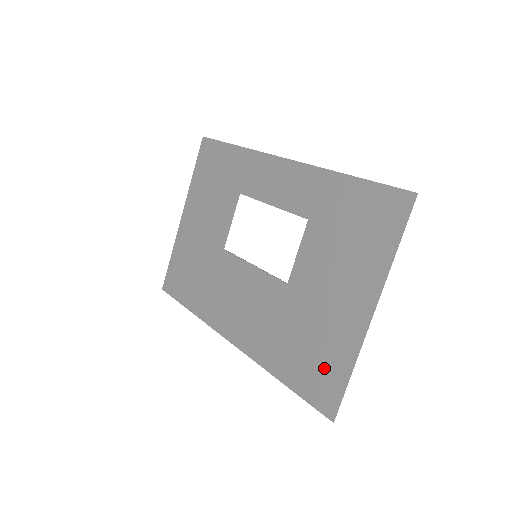
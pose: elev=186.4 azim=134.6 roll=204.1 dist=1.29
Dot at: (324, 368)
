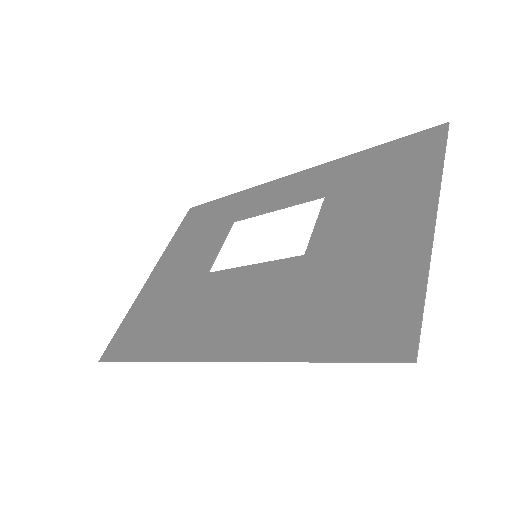
Dot at: (379, 303)
